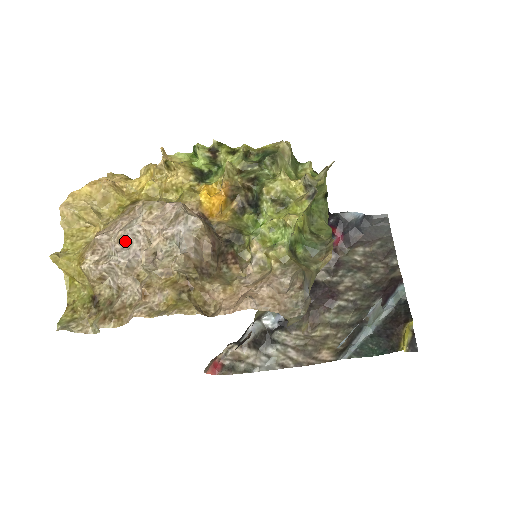
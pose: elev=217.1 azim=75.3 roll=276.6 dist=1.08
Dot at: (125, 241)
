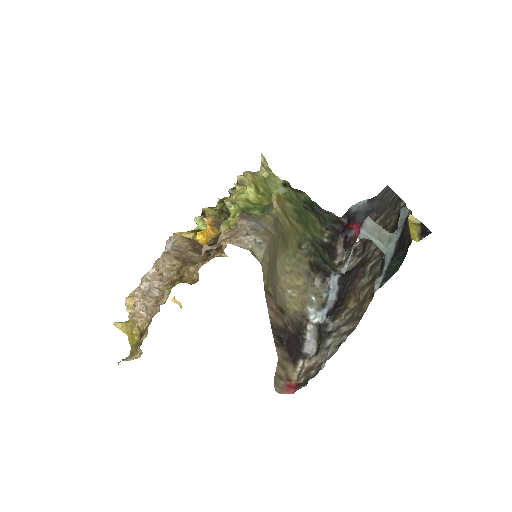
Dot at: (145, 281)
